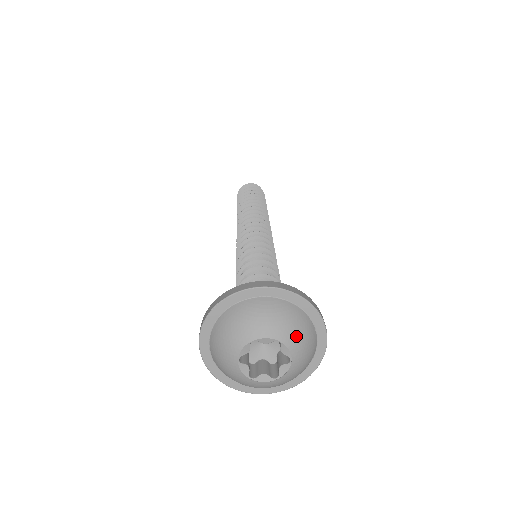
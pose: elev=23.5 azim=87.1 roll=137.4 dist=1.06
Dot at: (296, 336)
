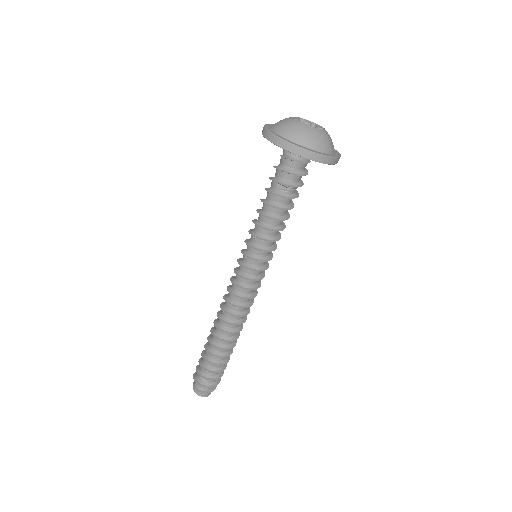
Dot at: occluded
